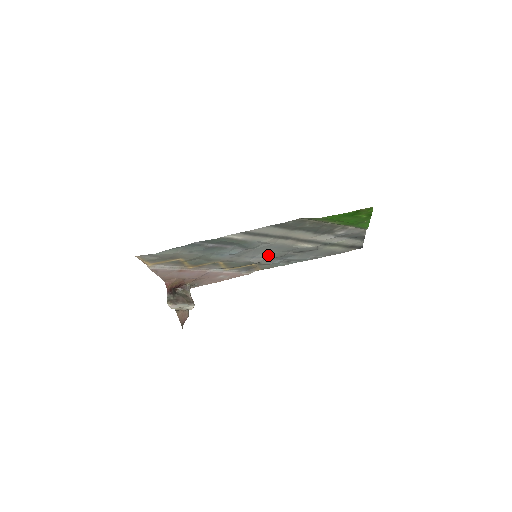
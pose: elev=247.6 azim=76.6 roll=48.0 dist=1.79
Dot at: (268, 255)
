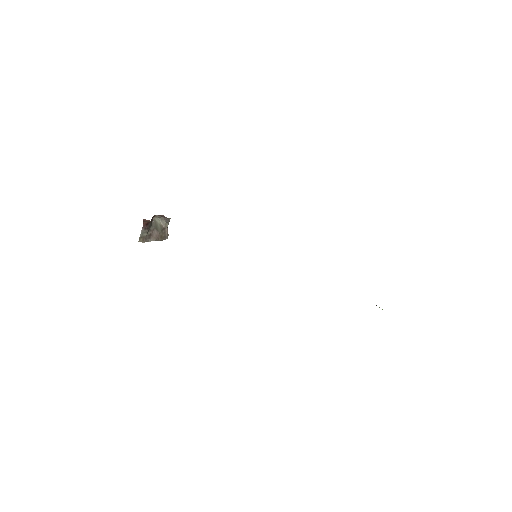
Dot at: occluded
